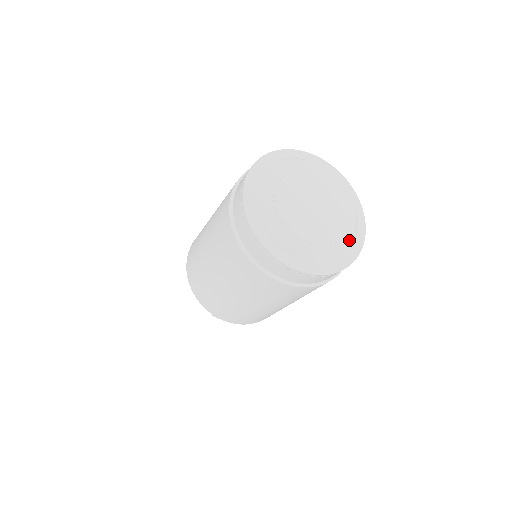
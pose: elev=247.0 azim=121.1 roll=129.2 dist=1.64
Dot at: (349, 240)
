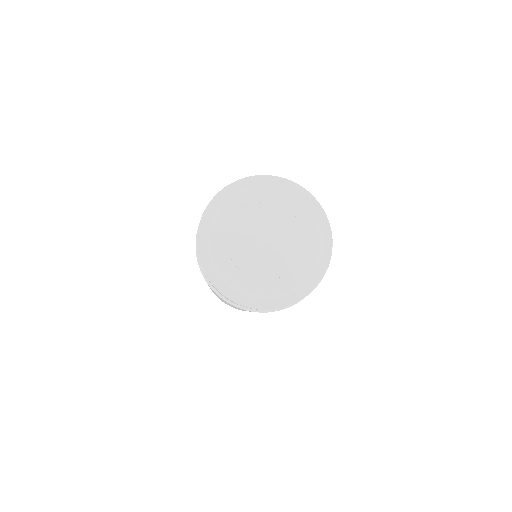
Dot at: (315, 254)
